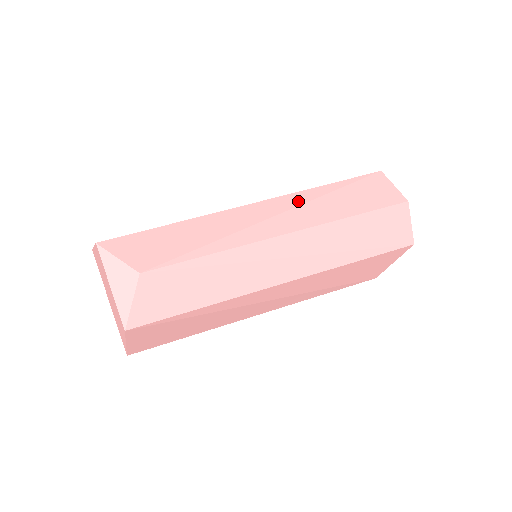
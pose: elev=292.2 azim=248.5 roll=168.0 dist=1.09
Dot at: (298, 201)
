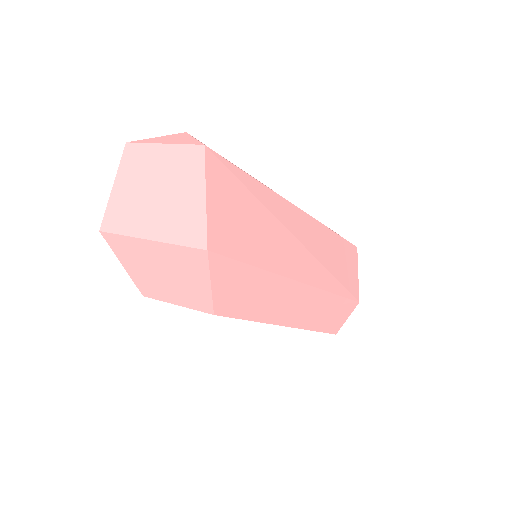
Dot at: occluded
